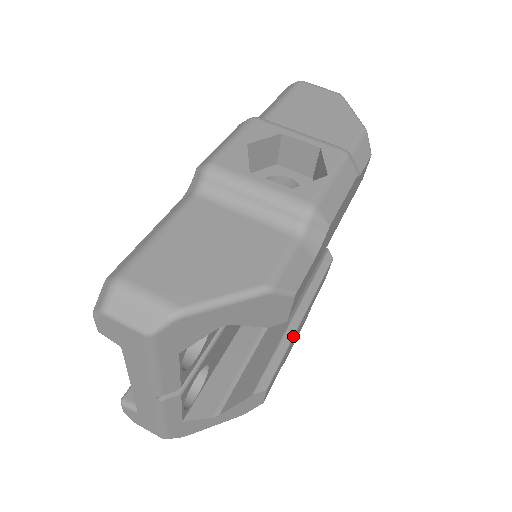
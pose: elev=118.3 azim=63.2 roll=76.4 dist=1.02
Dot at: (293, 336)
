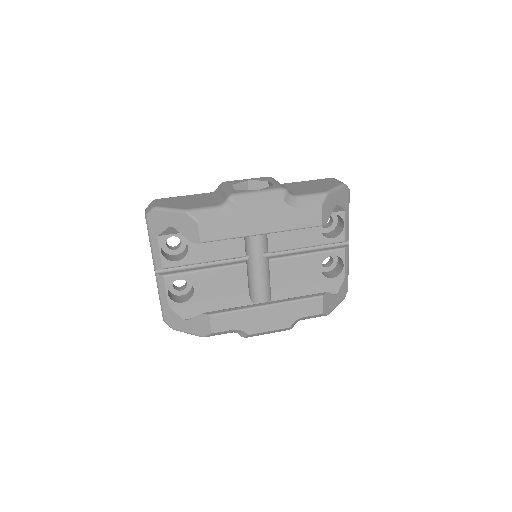
Dot at: (250, 308)
